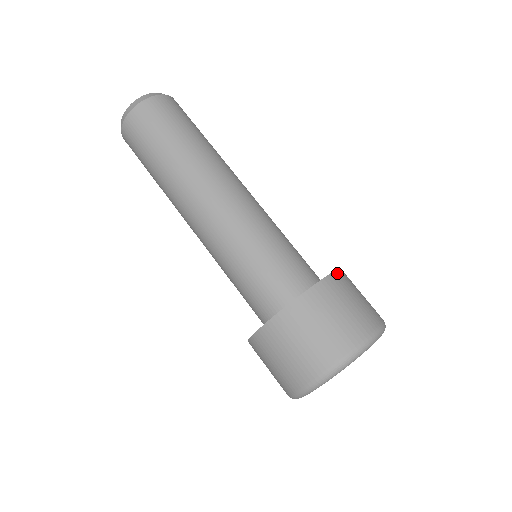
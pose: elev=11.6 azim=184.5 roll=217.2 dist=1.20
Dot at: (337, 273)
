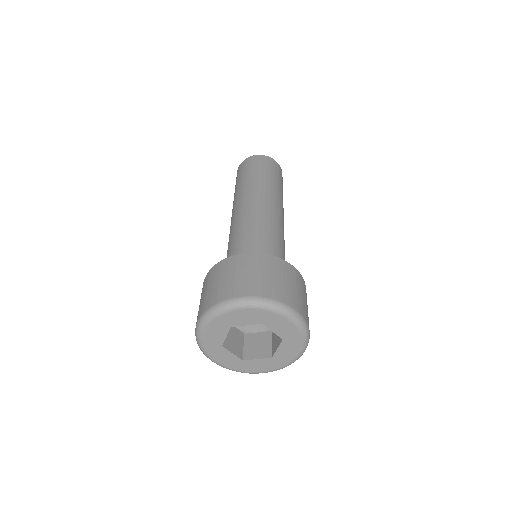
Dot at: (292, 267)
